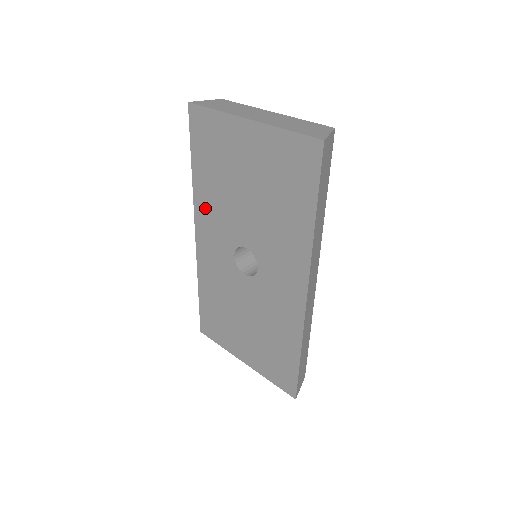
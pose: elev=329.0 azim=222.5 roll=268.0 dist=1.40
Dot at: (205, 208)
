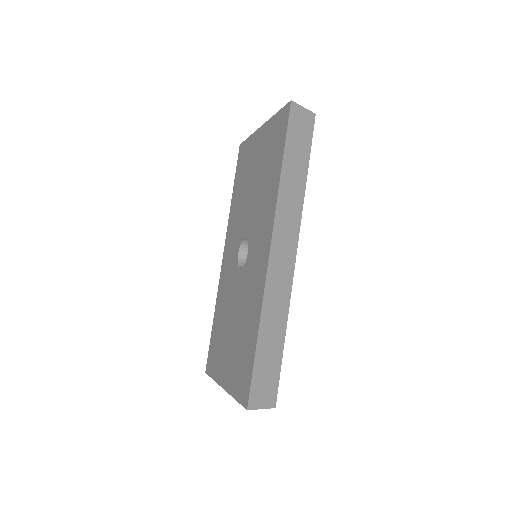
Dot at: (232, 223)
